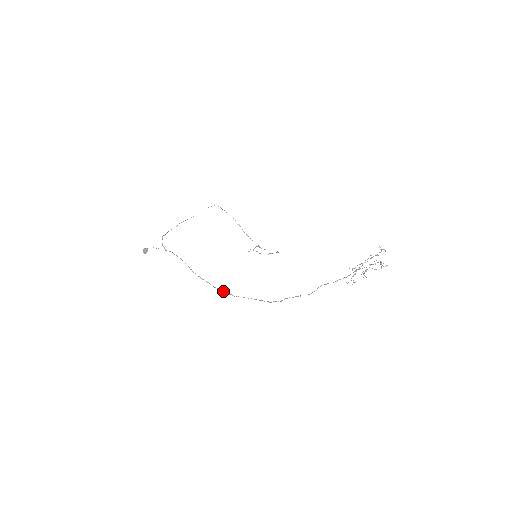
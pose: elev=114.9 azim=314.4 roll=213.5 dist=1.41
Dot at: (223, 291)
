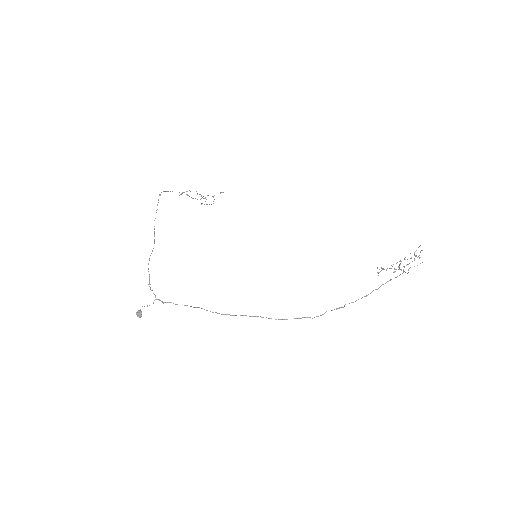
Dot at: (249, 316)
